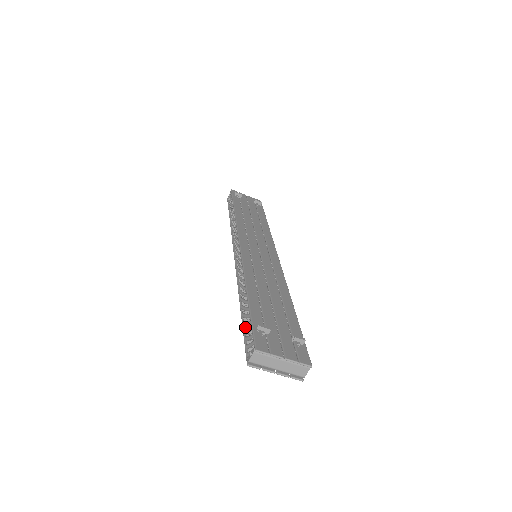
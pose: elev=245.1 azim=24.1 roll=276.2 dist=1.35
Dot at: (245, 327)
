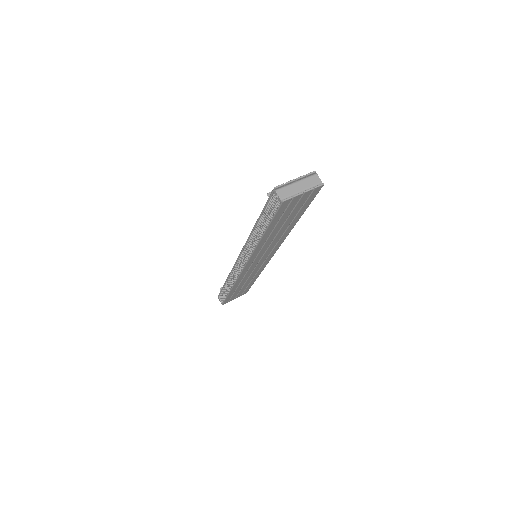
Dot at: (269, 220)
